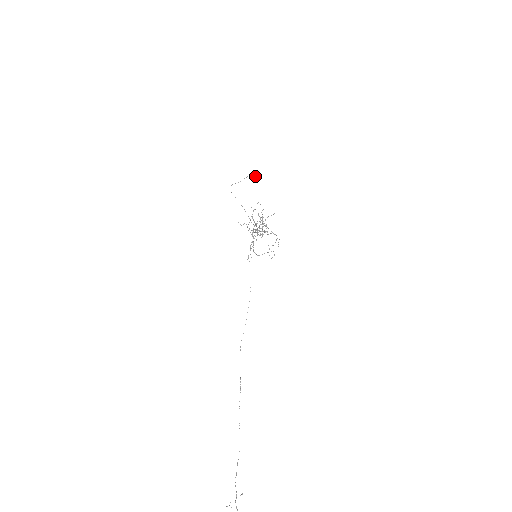
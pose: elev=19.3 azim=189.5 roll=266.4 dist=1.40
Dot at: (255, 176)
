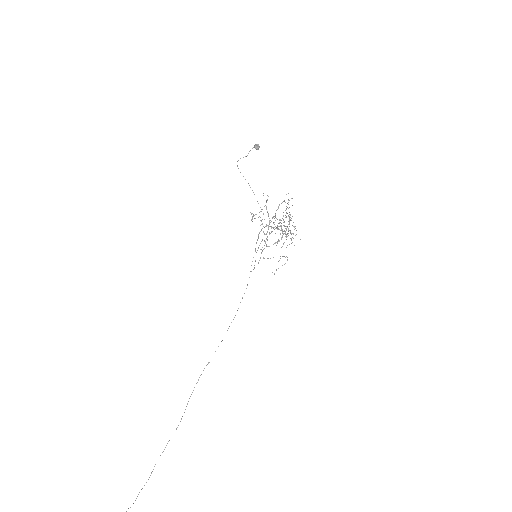
Dot at: (257, 145)
